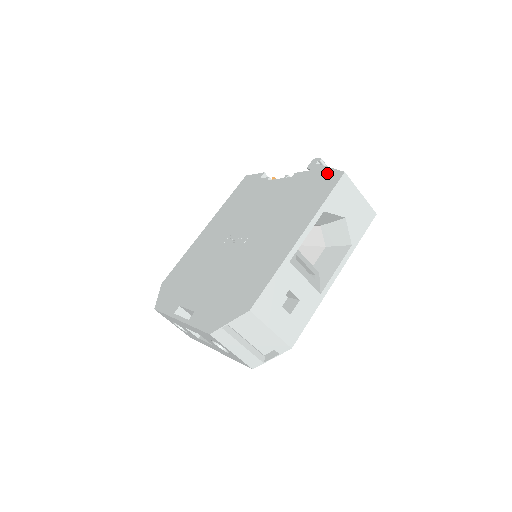
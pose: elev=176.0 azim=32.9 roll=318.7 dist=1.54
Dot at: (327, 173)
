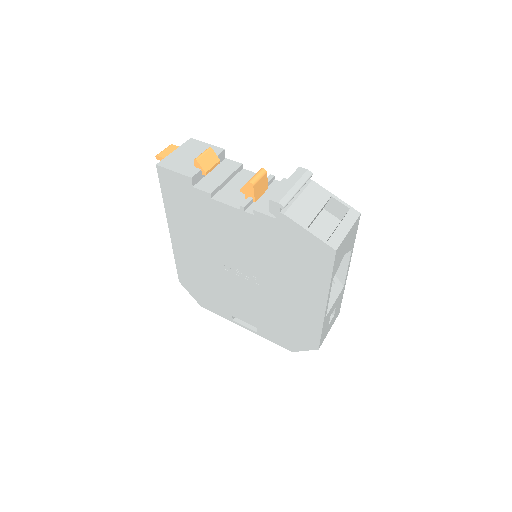
Dot at: (310, 240)
